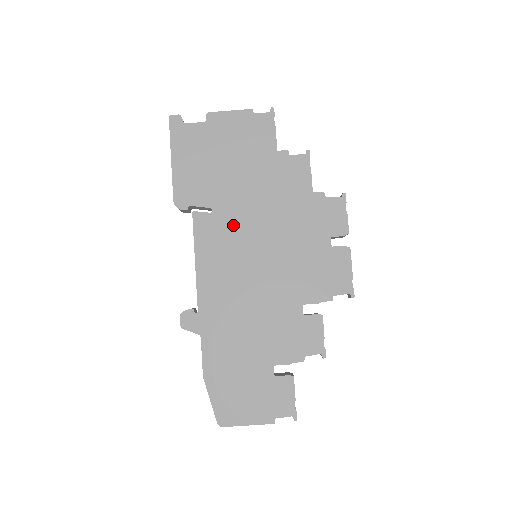
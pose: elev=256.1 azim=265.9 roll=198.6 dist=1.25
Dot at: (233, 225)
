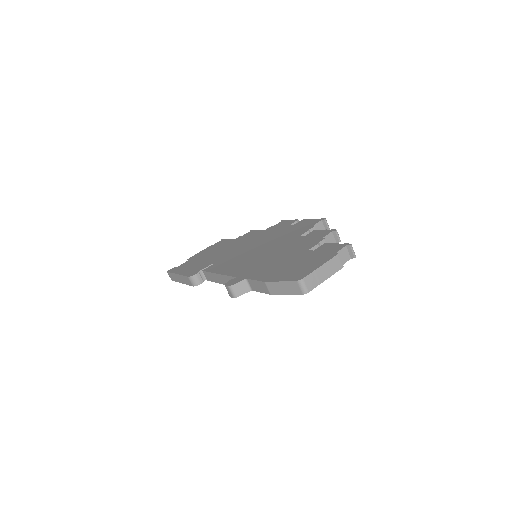
Dot at: (231, 257)
